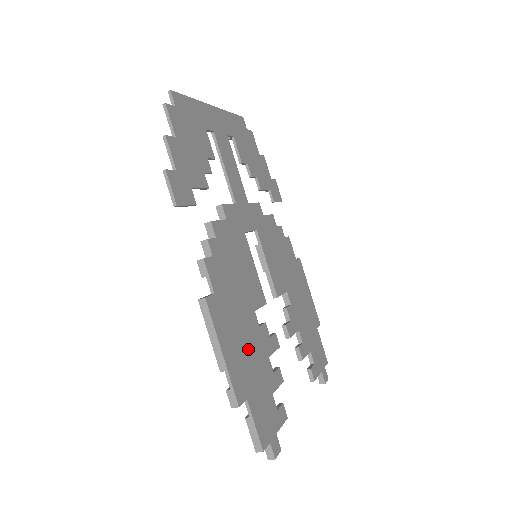
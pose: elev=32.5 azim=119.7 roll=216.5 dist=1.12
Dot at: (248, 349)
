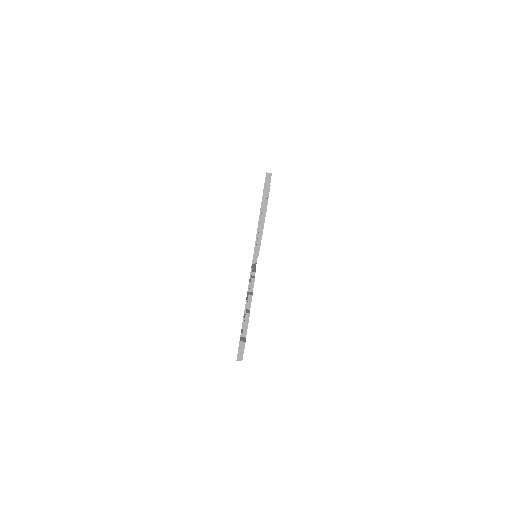
Dot at: occluded
